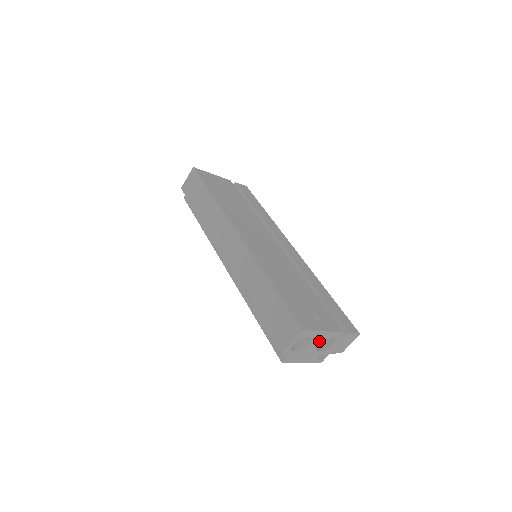
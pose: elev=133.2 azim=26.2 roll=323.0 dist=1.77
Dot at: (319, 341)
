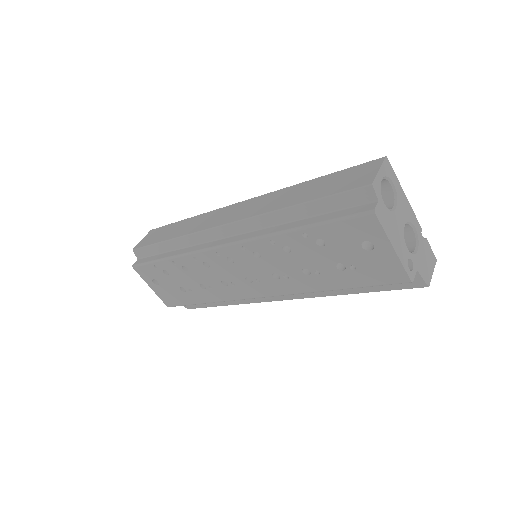
Dot at: (403, 214)
